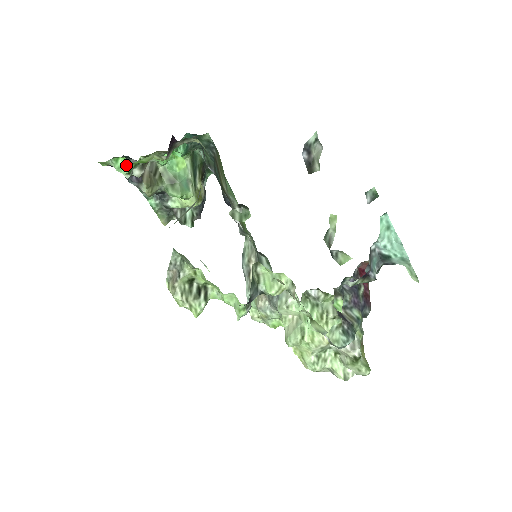
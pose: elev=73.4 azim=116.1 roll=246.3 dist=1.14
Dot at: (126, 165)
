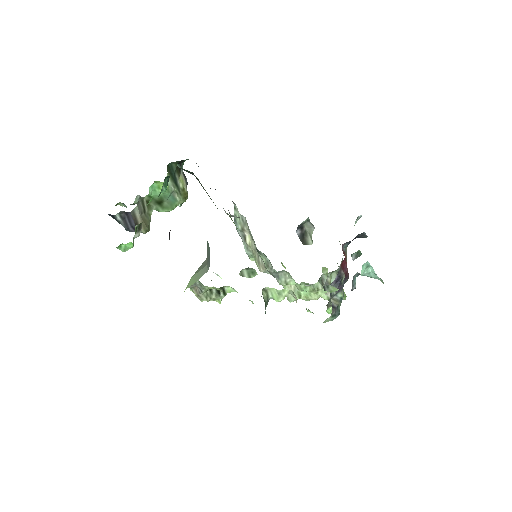
Dot at: (129, 244)
